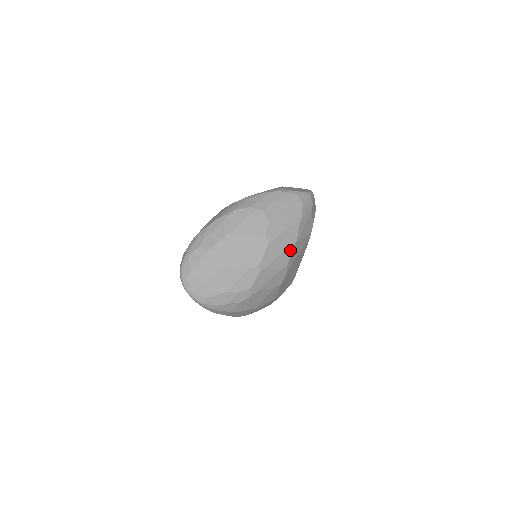
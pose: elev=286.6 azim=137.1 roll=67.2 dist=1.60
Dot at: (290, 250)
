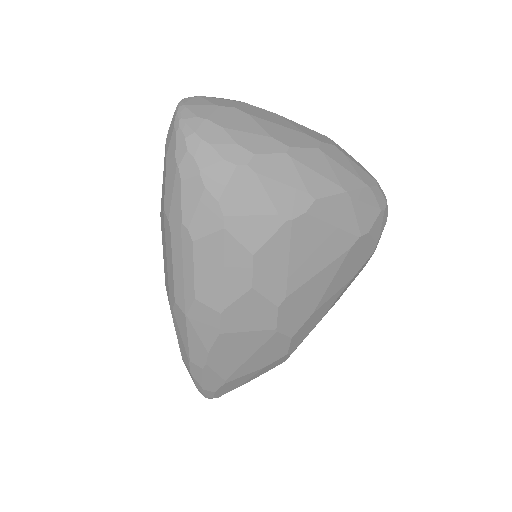
Dot at: (334, 189)
